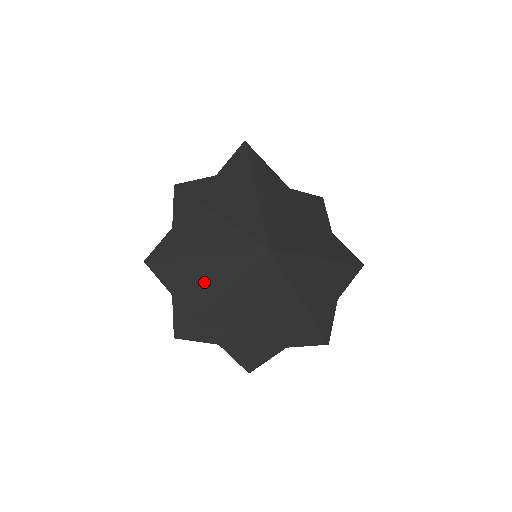
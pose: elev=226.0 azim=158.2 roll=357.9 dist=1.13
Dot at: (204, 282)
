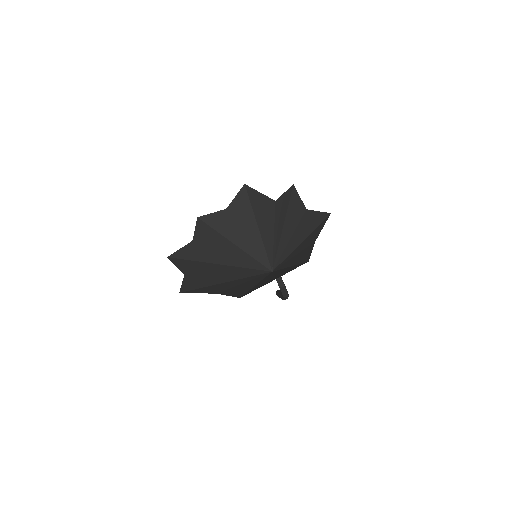
Dot at: (213, 275)
